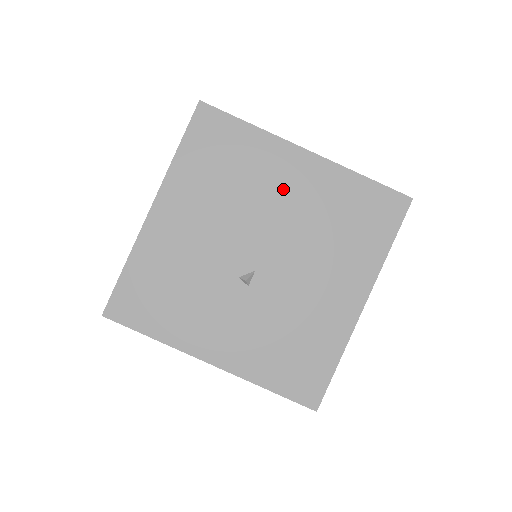
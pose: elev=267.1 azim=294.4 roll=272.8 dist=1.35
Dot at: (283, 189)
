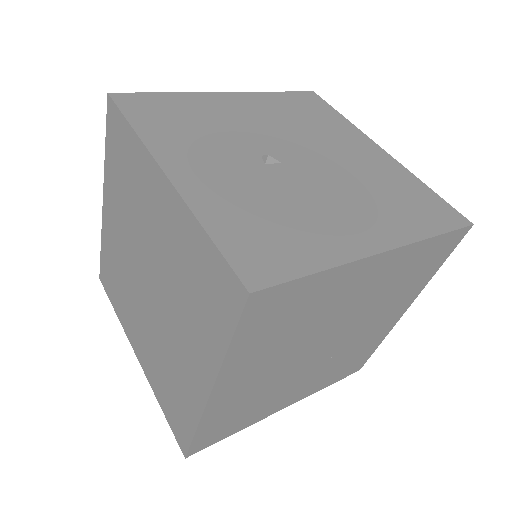
Dot at: (347, 149)
